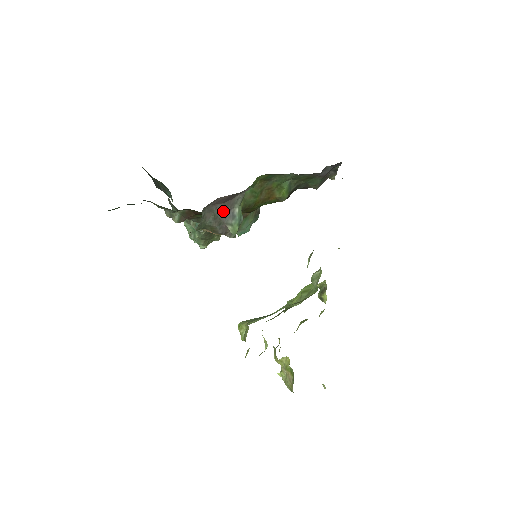
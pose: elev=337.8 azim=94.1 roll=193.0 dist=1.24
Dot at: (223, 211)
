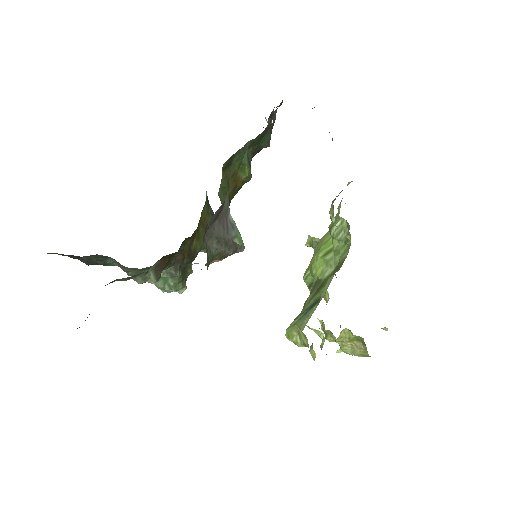
Dot at: (222, 227)
